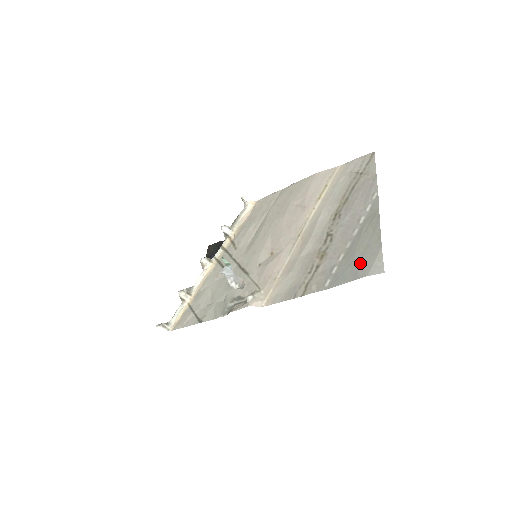
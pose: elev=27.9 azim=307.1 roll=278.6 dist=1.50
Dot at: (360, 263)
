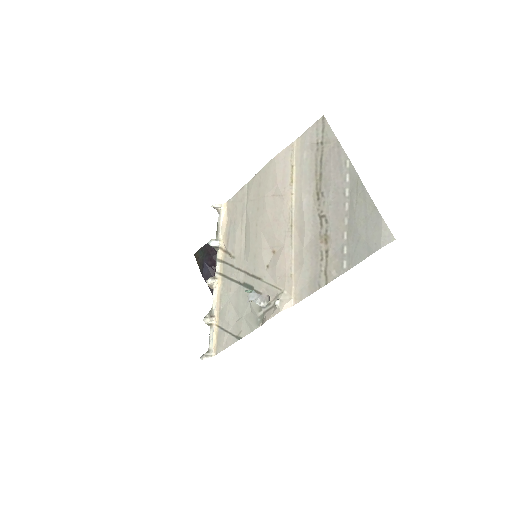
Dot at: (368, 237)
